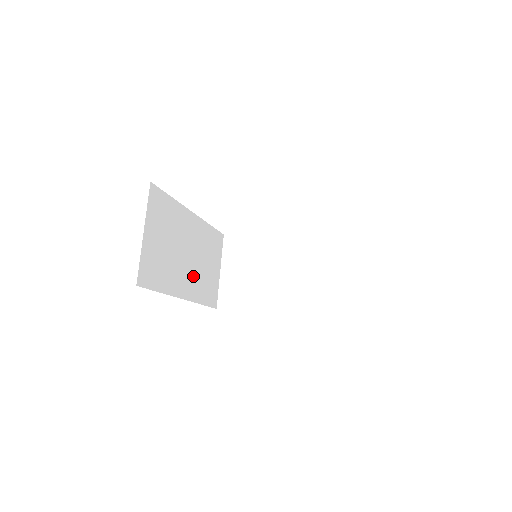
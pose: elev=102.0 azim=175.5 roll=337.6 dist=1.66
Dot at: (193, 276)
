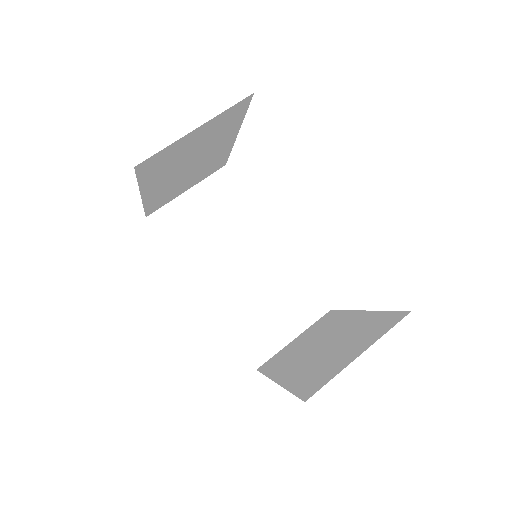
Dot at: (235, 291)
